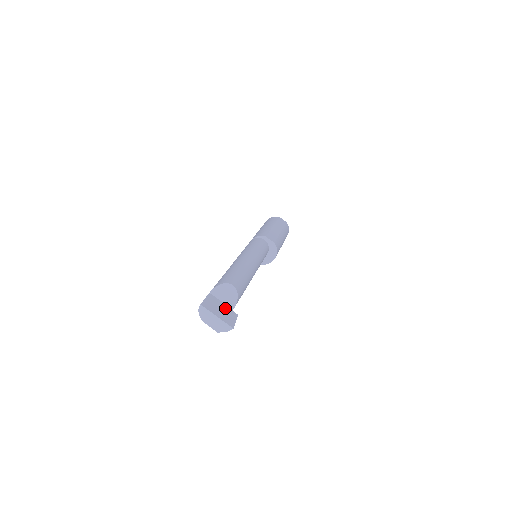
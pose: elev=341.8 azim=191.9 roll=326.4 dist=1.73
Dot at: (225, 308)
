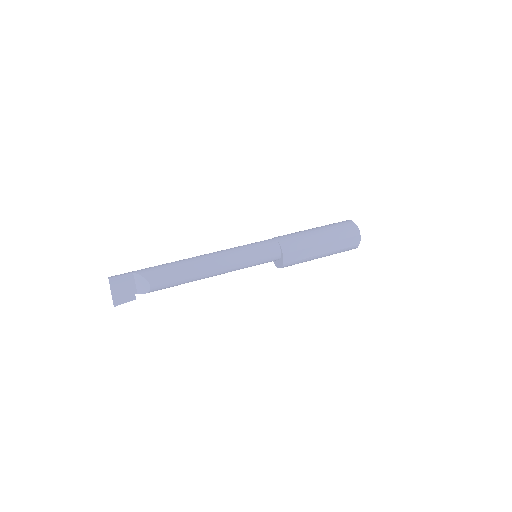
Dot at: (130, 290)
